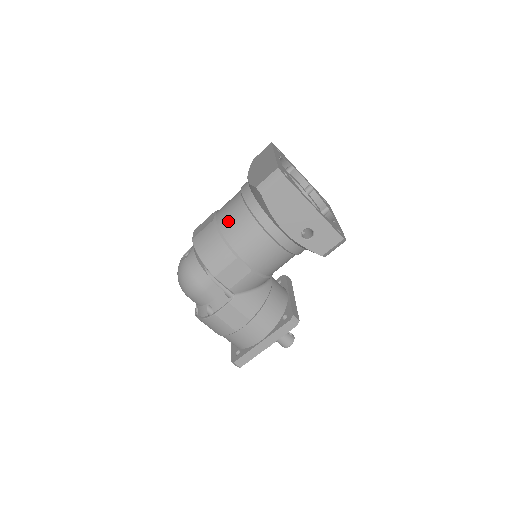
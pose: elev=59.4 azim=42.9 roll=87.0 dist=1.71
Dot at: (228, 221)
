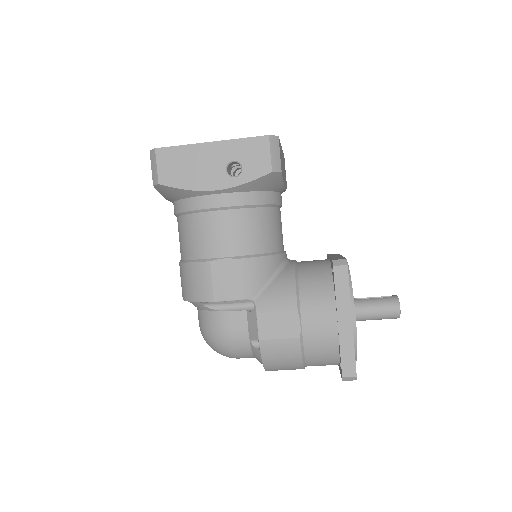
Dot at: (181, 245)
